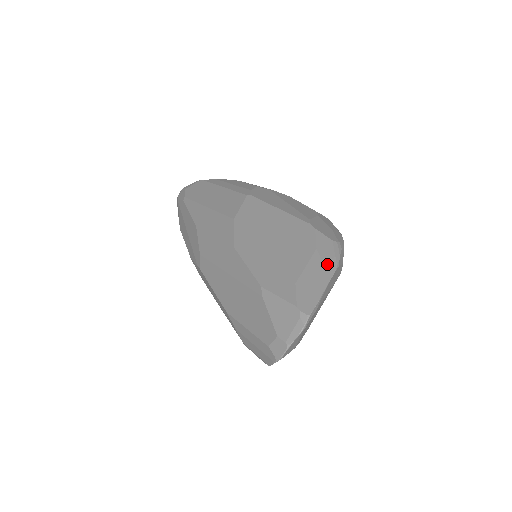
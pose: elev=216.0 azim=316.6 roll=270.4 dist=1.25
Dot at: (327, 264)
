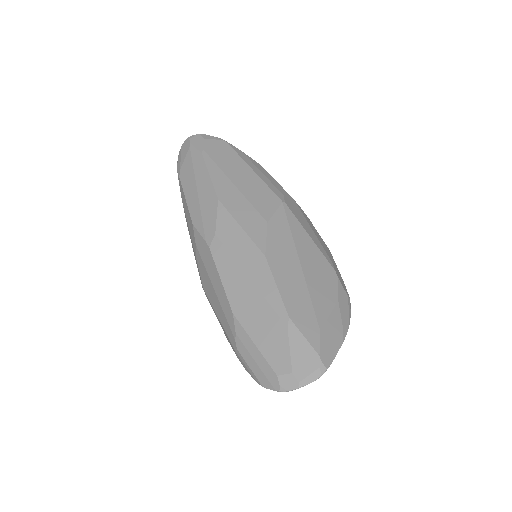
Dot at: (344, 321)
